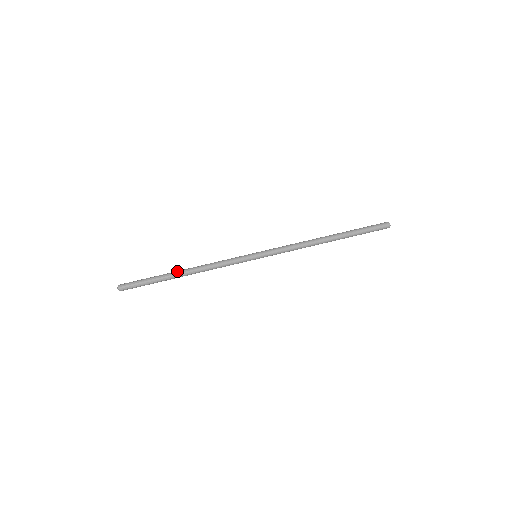
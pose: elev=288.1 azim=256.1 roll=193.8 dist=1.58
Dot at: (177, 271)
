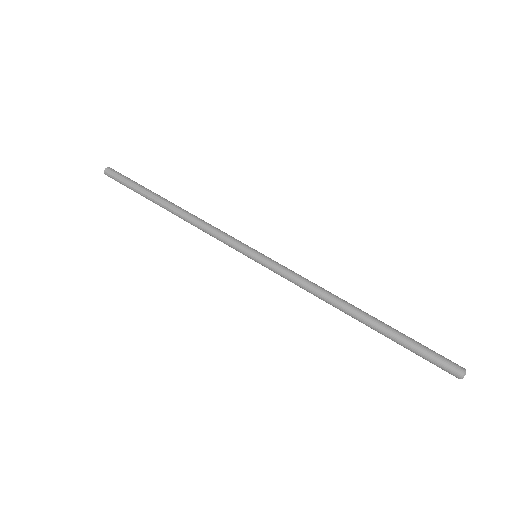
Dot at: occluded
